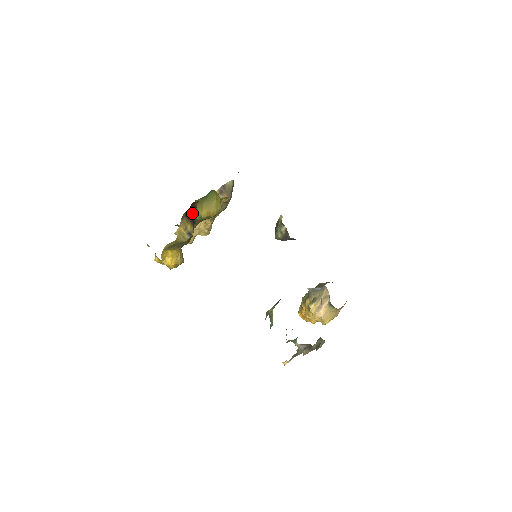
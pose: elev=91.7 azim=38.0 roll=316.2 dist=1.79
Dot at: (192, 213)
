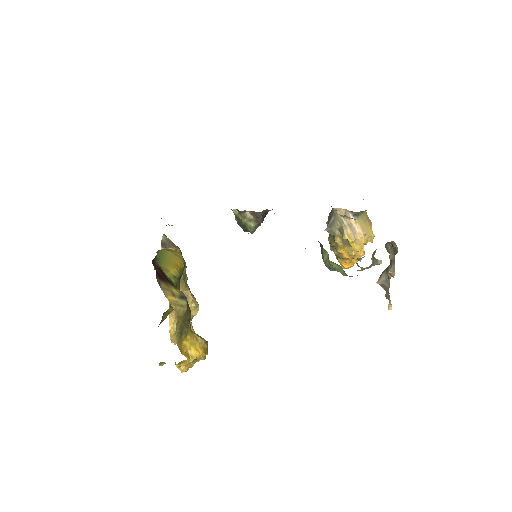
Dot at: (162, 275)
